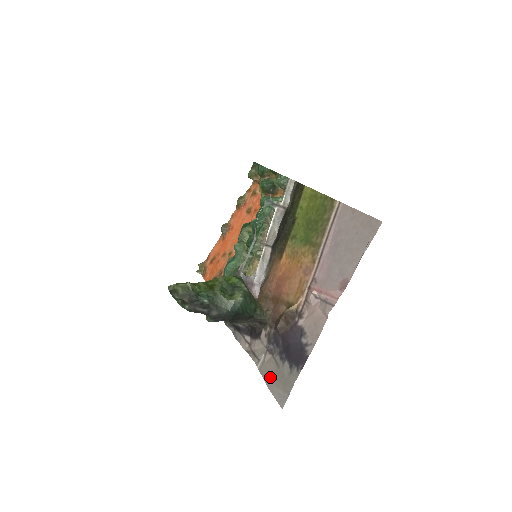
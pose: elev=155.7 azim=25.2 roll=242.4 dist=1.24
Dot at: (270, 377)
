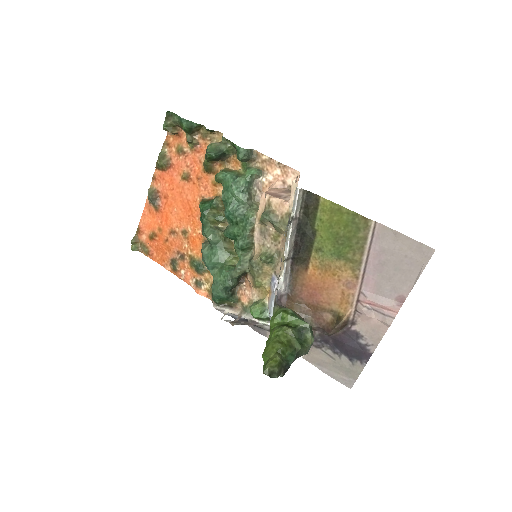
Dot at: (325, 366)
